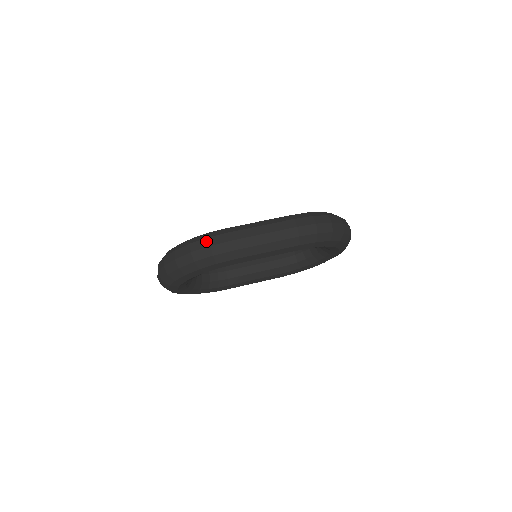
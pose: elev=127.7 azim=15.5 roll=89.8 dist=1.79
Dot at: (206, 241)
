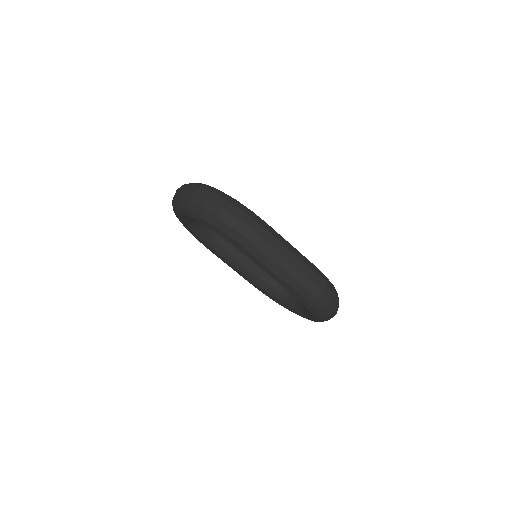
Dot at: (243, 215)
